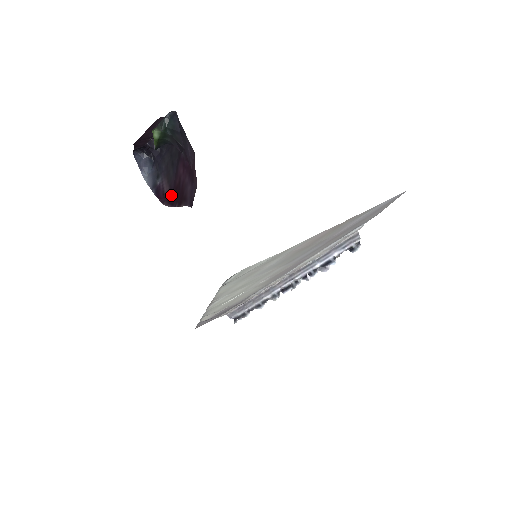
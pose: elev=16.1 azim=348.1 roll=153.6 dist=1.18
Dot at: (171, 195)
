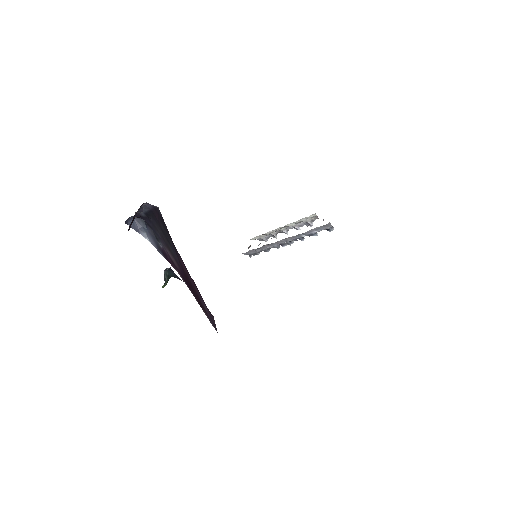
Dot at: (183, 274)
